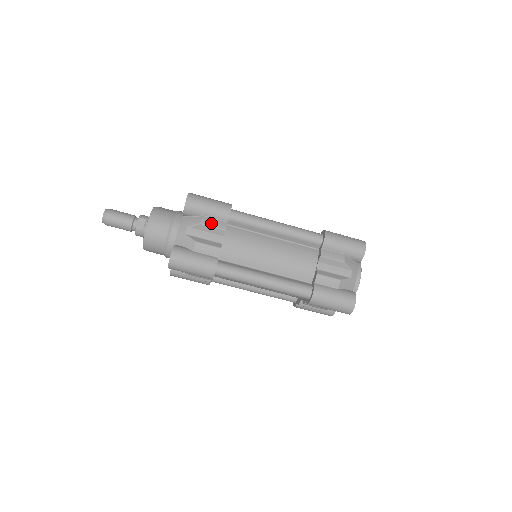
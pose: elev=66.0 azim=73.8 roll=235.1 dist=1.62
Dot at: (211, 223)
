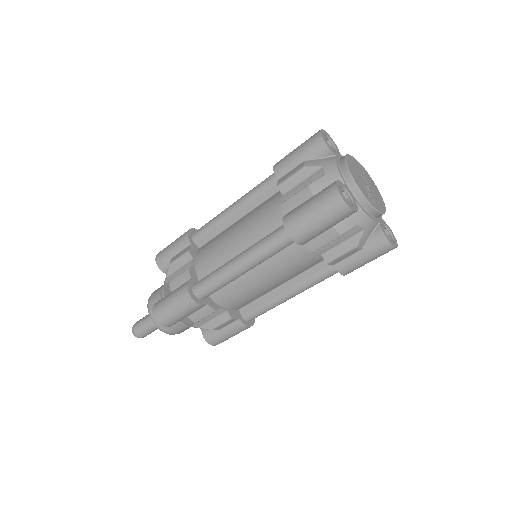
Dot at: (177, 257)
